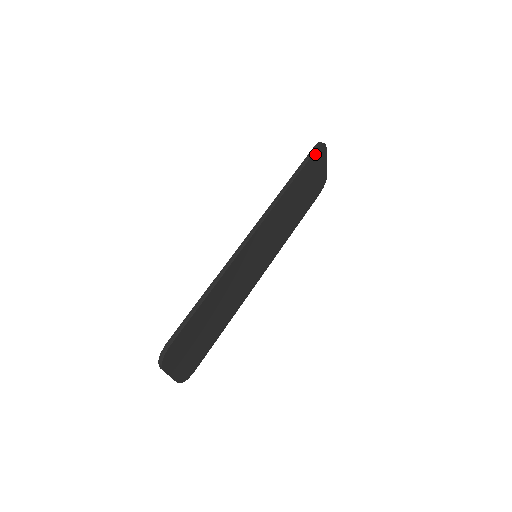
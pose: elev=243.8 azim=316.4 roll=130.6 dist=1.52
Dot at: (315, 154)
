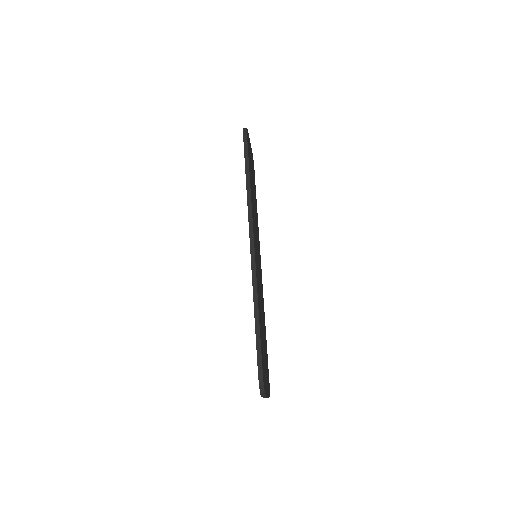
Dot at: (247, 142)
